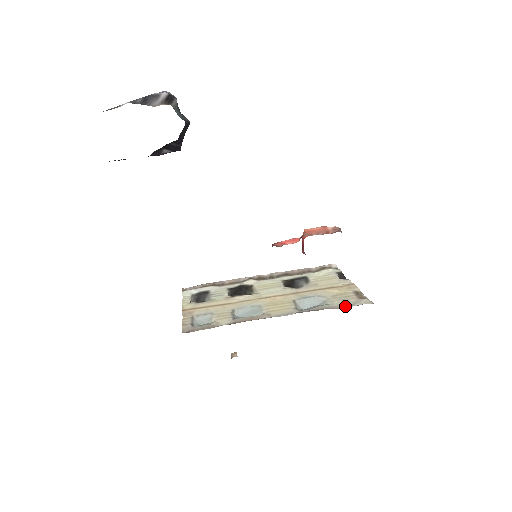
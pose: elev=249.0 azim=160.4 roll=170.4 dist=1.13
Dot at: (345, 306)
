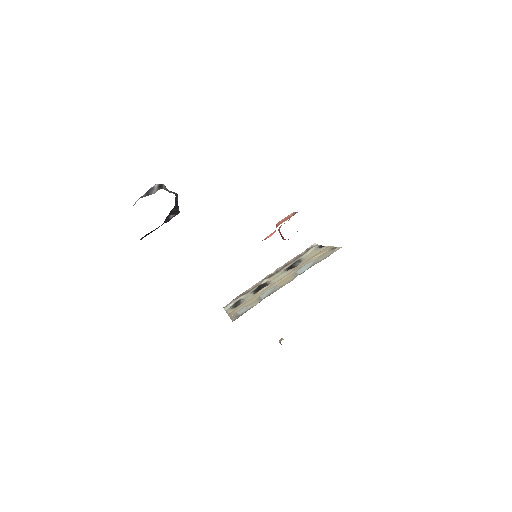
Dot at: occluded
